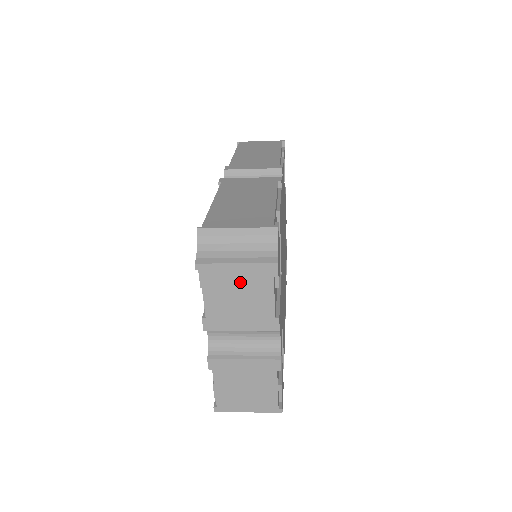
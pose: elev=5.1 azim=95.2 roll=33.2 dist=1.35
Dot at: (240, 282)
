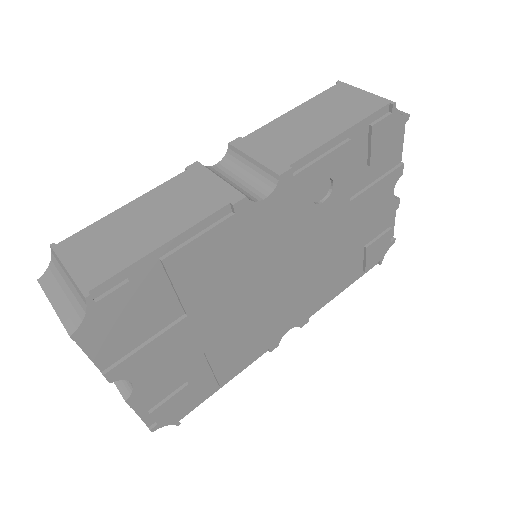
Dot at: occluded
